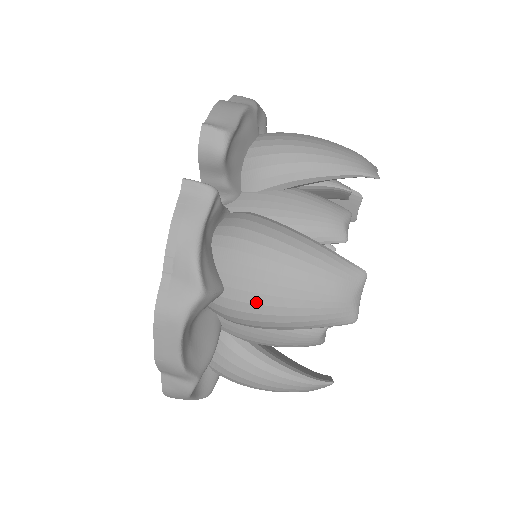
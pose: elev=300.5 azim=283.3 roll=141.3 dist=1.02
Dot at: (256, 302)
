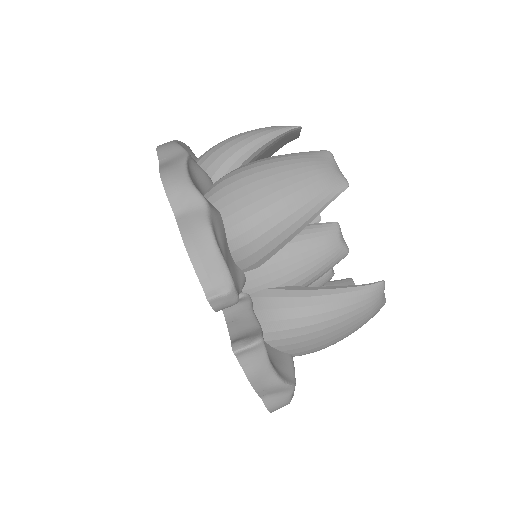
Dot at: (320, 349)
